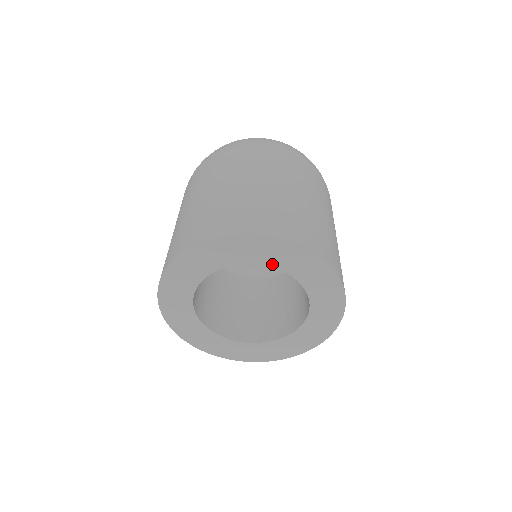
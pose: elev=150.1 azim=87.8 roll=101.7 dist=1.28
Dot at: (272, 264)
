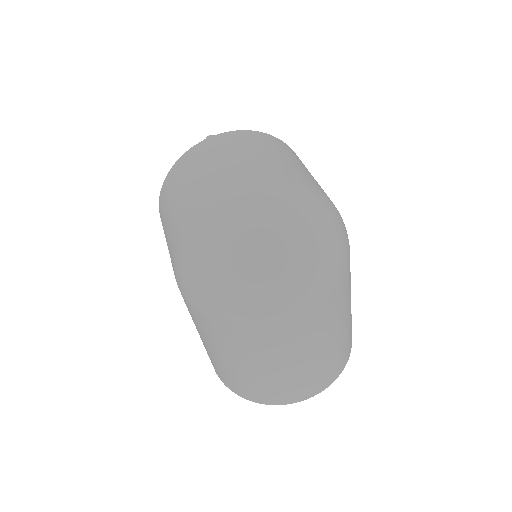
Dot at: occluded
